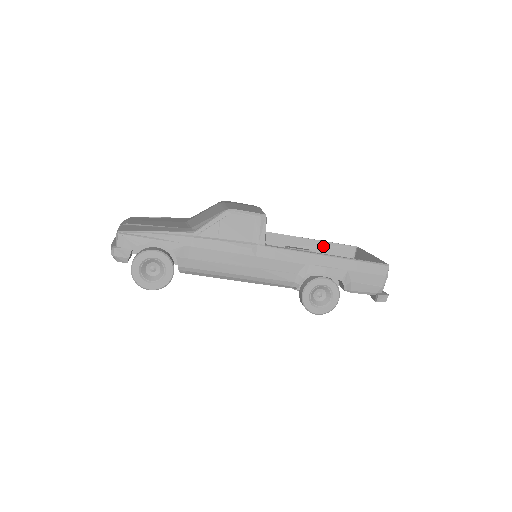
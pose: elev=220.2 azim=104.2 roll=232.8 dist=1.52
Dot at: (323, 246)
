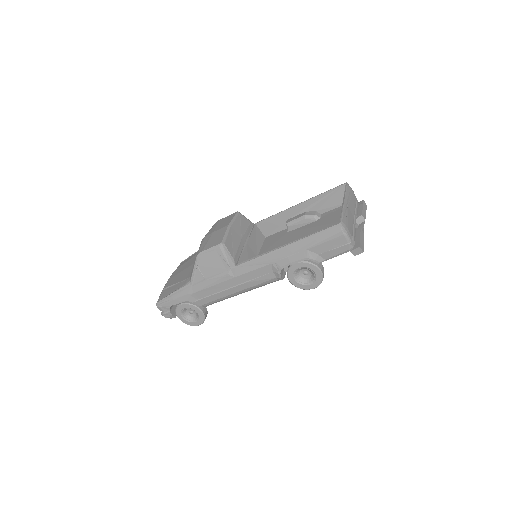
Dot at: (316, 202)
